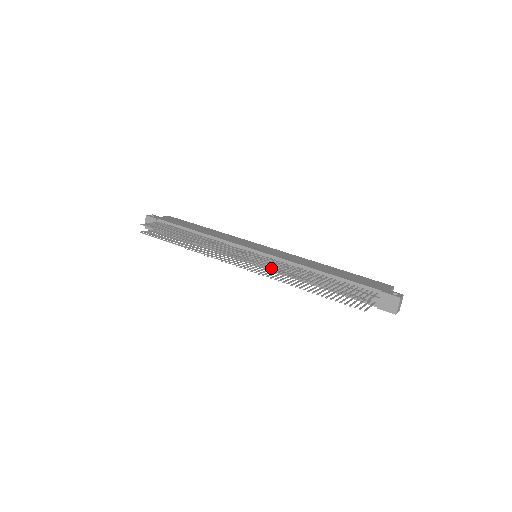
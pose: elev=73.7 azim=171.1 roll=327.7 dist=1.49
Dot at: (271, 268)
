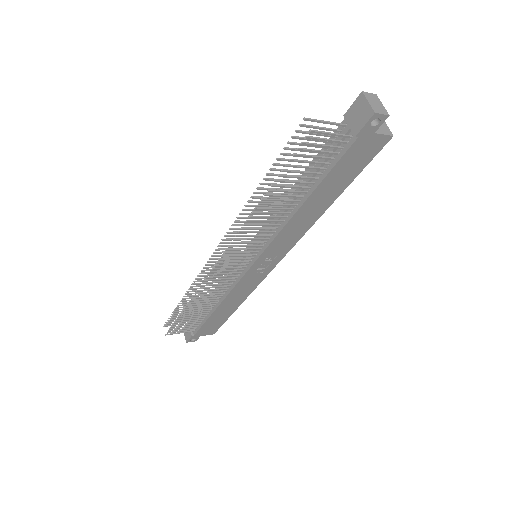
Dot at: (260, 242)
